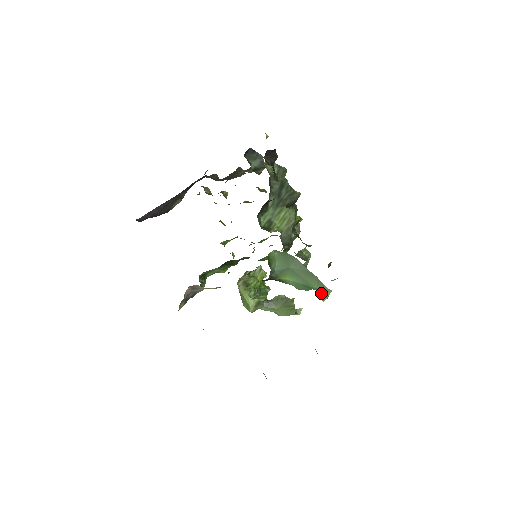
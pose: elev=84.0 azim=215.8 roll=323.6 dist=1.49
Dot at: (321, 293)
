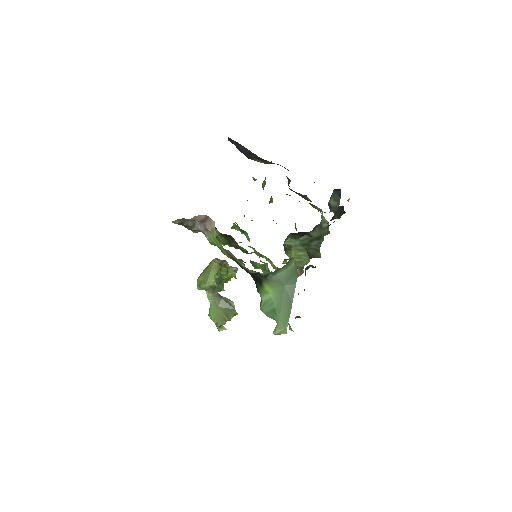
Dot at: (279, 326)
